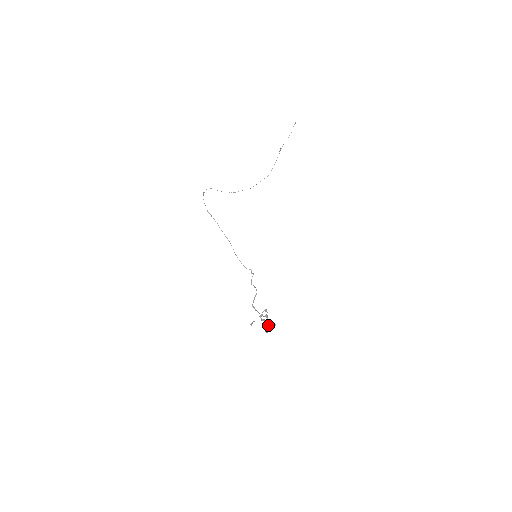
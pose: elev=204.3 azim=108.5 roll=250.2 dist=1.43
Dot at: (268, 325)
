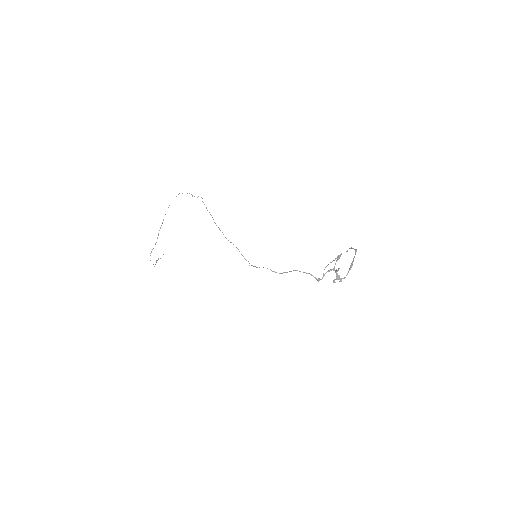
Dot at: (334, 279)
